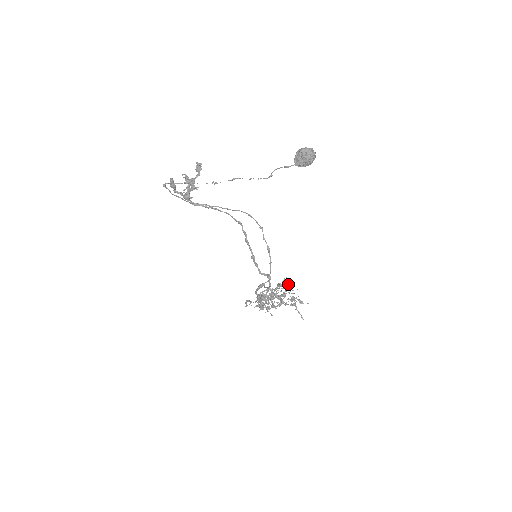
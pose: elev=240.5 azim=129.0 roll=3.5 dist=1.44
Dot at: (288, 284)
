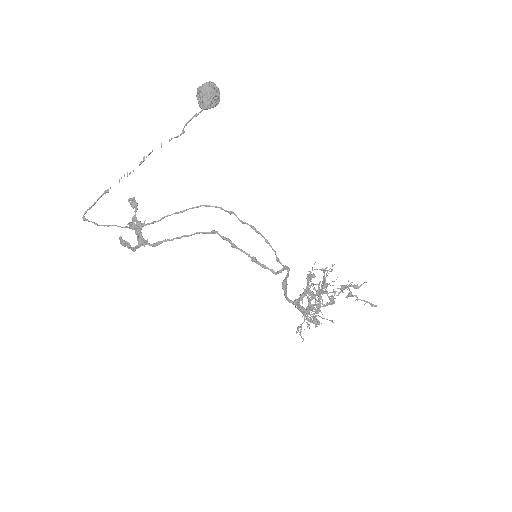
Dot at: (320, 269)
